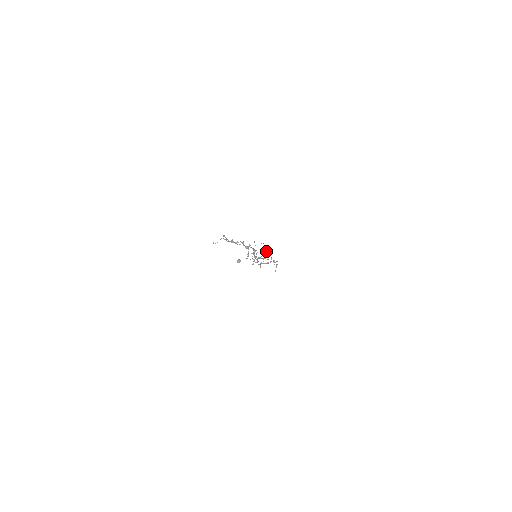
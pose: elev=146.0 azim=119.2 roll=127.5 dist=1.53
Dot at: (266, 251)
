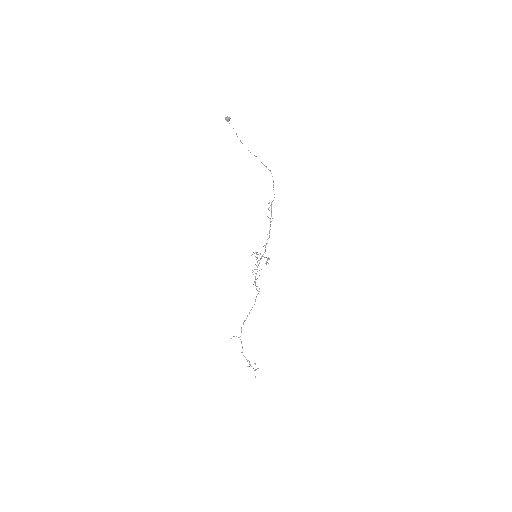
Dot at: (266, 263)
